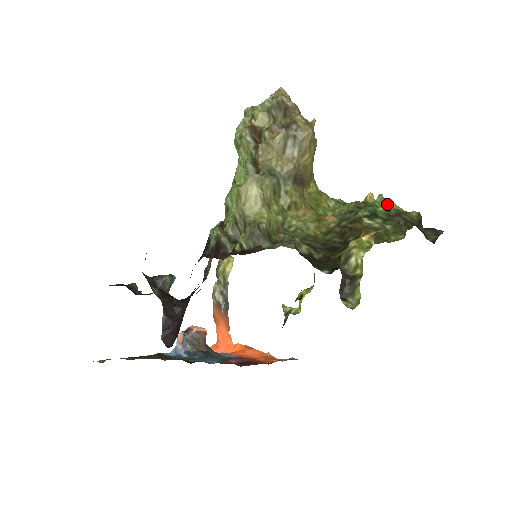
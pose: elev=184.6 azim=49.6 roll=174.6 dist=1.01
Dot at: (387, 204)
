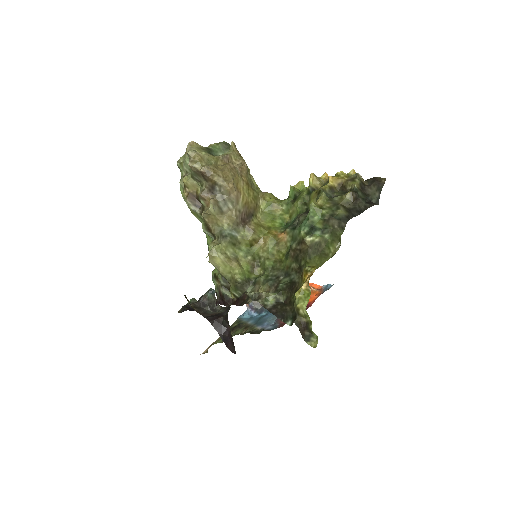
Dot at: (320, 209)
